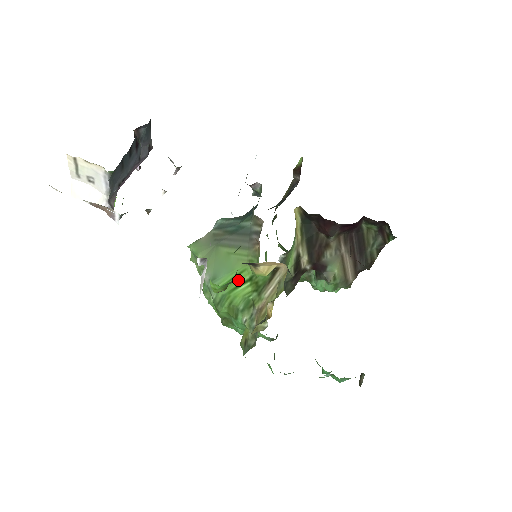
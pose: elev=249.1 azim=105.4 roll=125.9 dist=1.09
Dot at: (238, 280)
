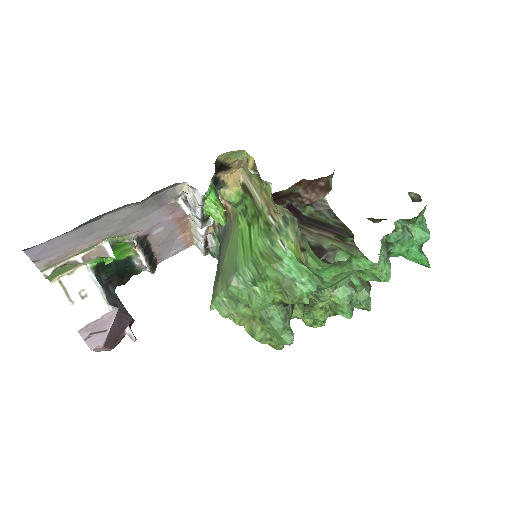
Dot at: (246, 240)
